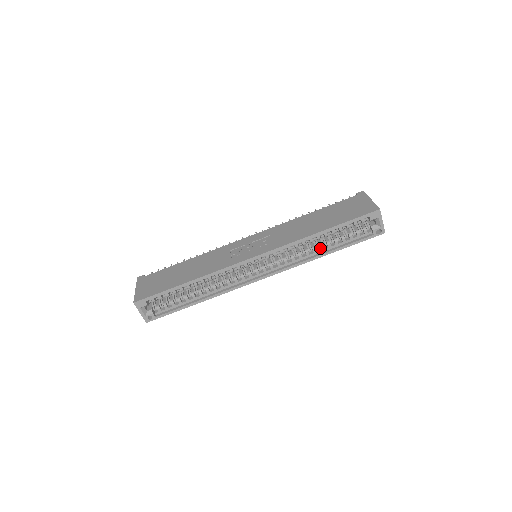
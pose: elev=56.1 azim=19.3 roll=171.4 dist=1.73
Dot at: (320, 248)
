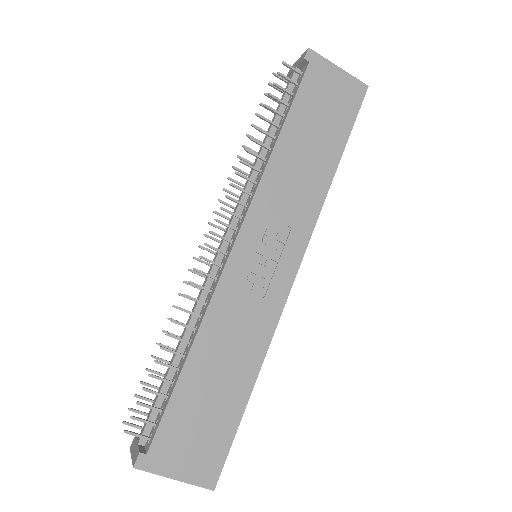
Dot at: occluded
